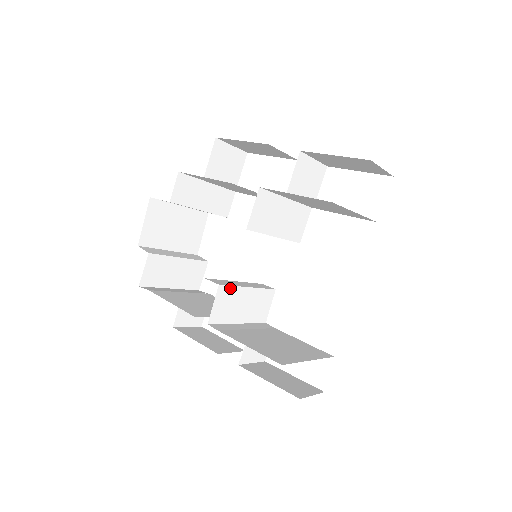
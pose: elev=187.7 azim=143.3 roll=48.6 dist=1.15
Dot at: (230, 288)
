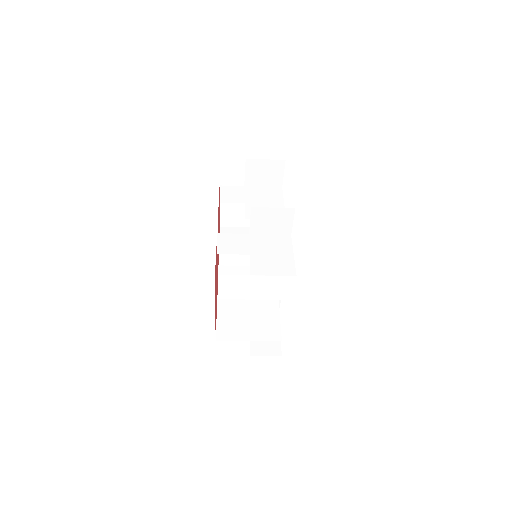
Dot at: (229, 276)
